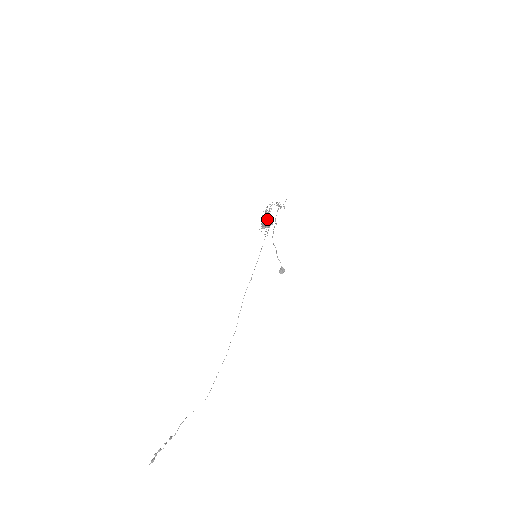
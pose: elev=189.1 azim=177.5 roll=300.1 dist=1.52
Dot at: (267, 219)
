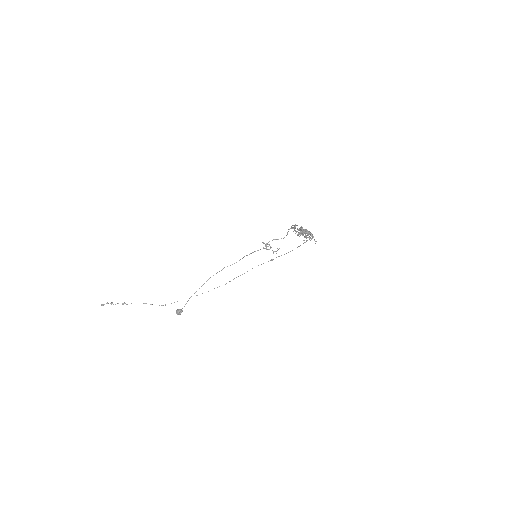
Dot at: (303, 232)
